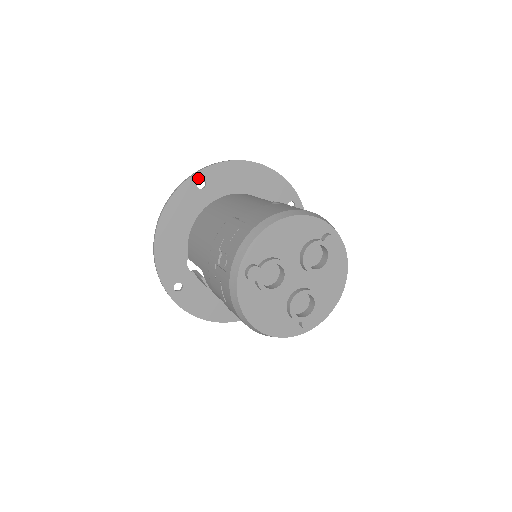
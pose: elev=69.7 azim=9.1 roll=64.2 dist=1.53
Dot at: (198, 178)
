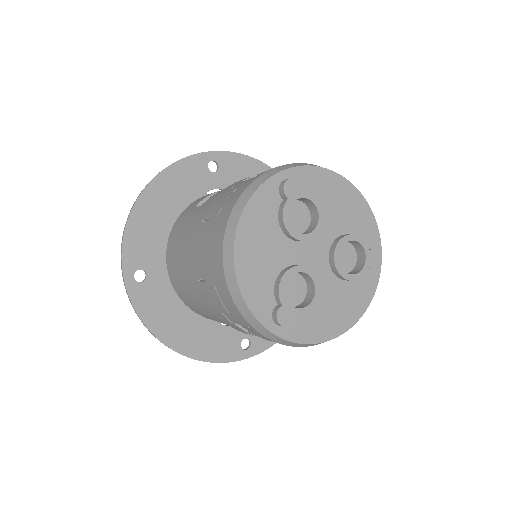
Dot at: (131, 277)
